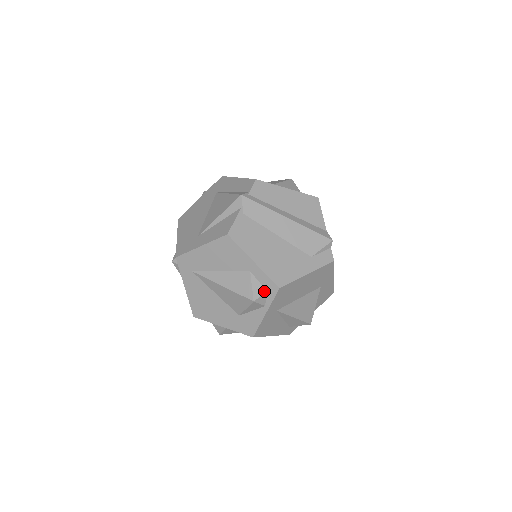
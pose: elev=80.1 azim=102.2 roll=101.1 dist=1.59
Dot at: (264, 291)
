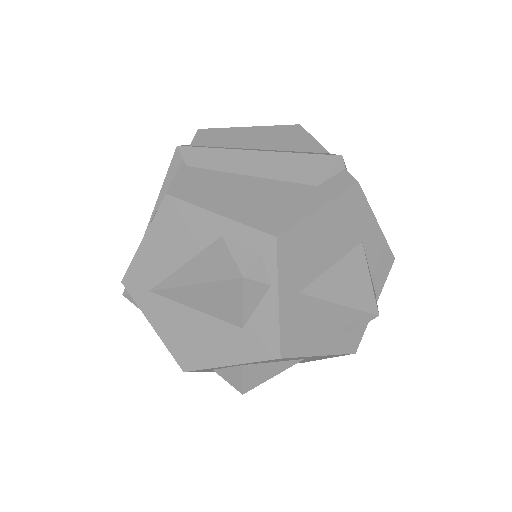
Dot at: (256, 256)
